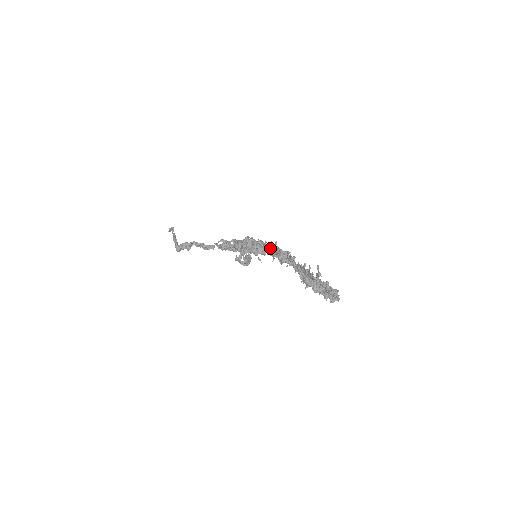
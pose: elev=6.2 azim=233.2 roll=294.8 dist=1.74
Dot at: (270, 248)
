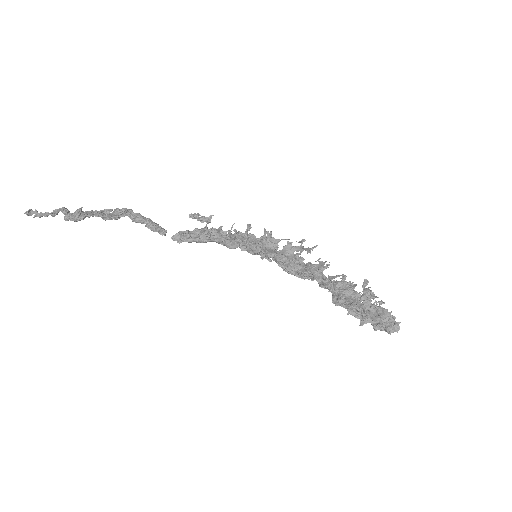
Dot at: (291, 245)
